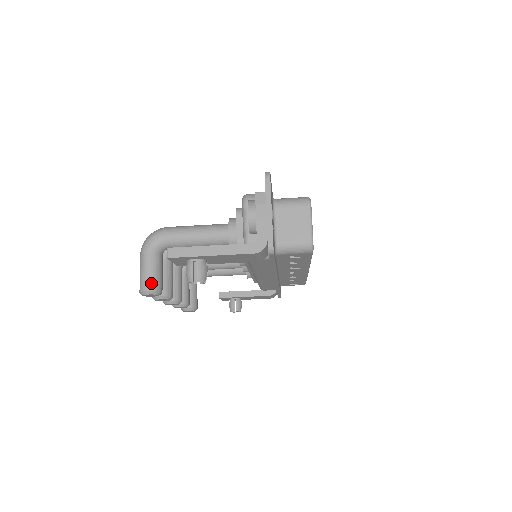
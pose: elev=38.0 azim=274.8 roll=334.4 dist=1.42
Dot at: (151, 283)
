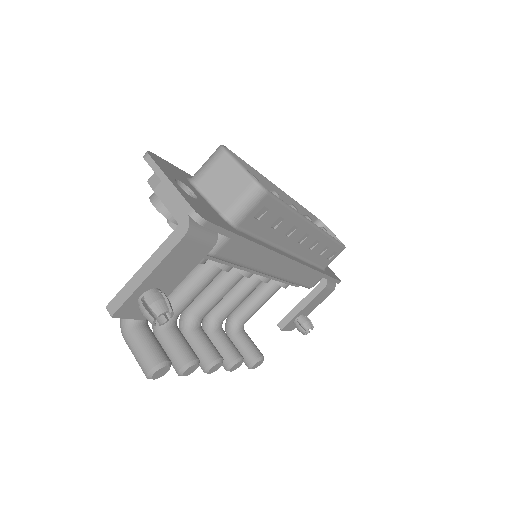
Dot at: (148, 360)
